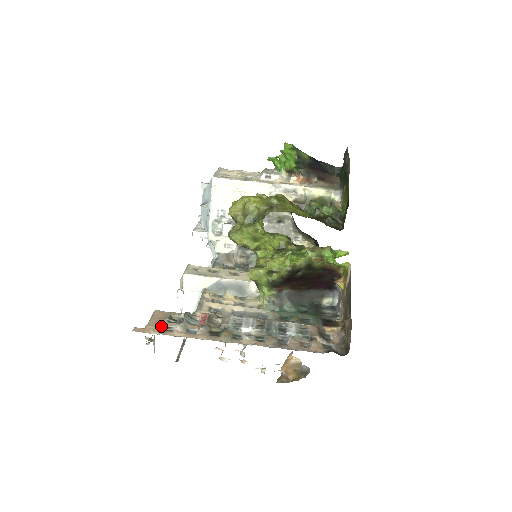
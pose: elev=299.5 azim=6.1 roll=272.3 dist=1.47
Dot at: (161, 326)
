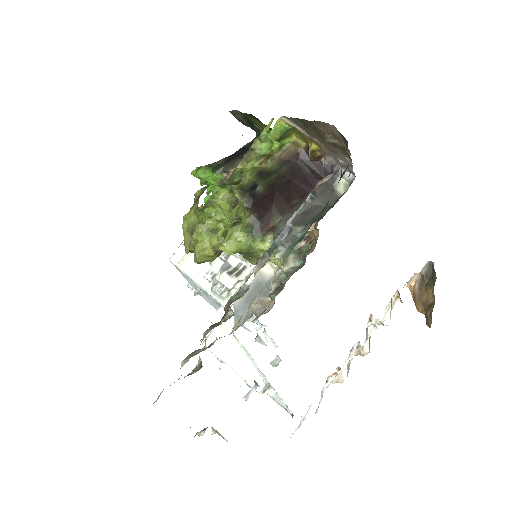
Dot at: occluded
